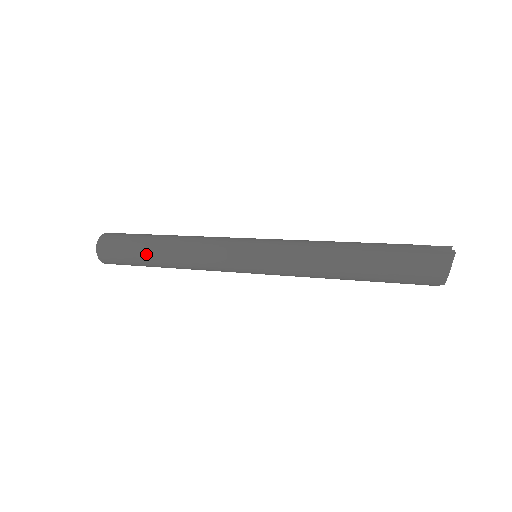
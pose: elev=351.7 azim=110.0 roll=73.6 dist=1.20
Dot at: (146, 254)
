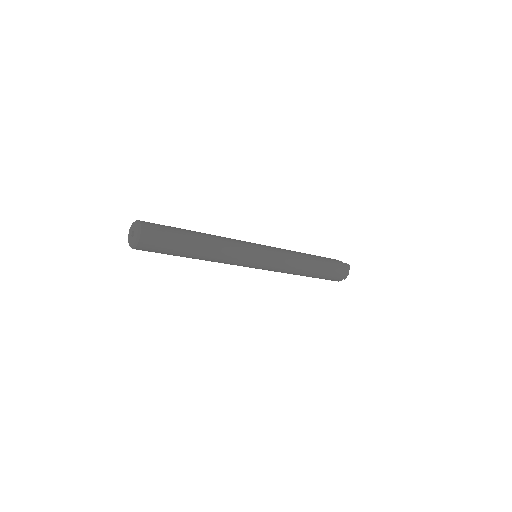
Dot at: (189, 245)
